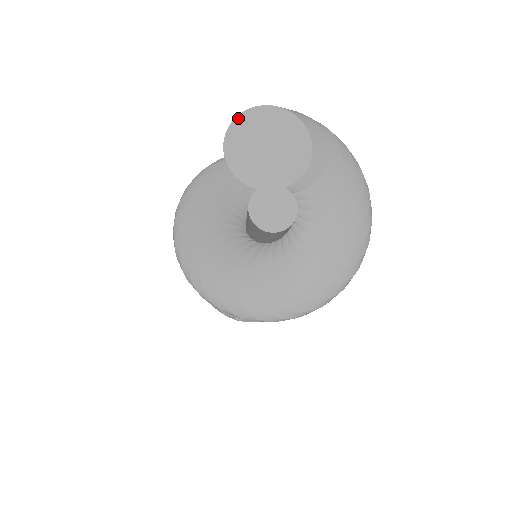
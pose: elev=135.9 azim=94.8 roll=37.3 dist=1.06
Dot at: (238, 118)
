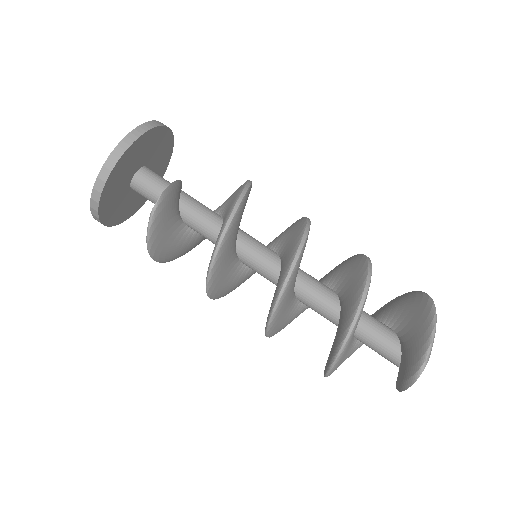
Dot at: occluded
